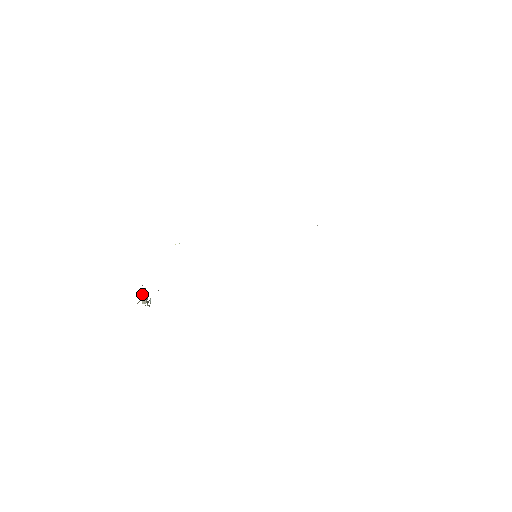
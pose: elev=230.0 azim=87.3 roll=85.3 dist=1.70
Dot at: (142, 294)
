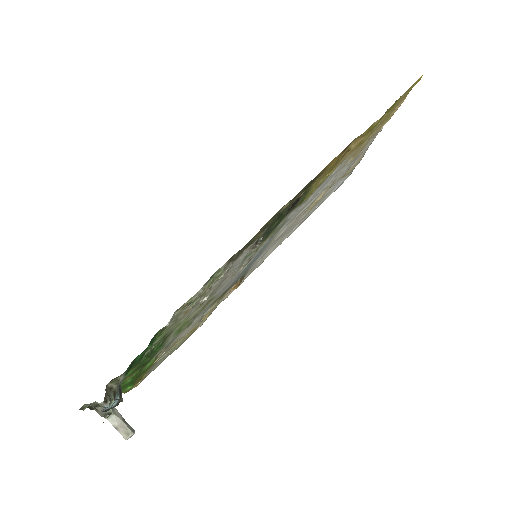
Dot at: (108, 413)
